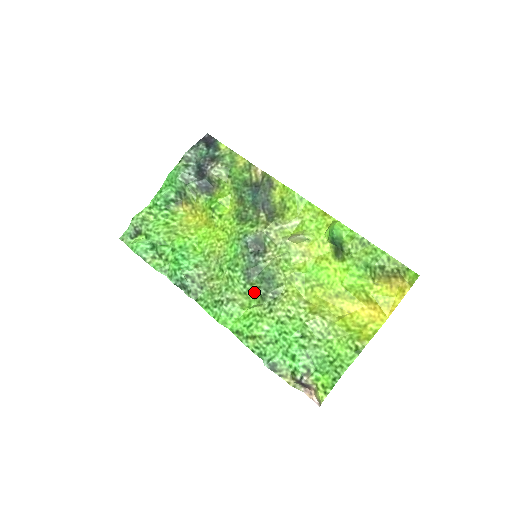
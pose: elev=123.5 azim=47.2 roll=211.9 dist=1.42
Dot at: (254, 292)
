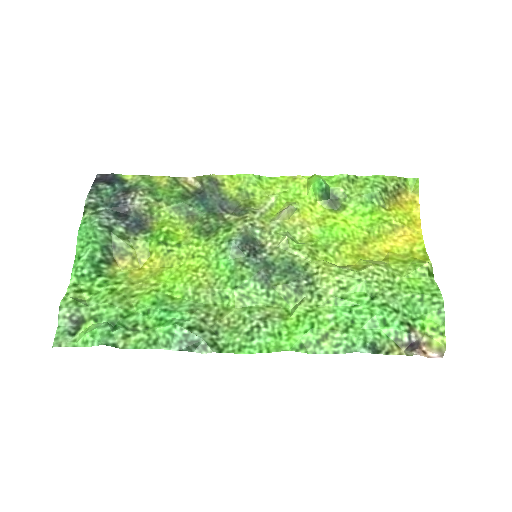
Dot at: (283, 294)
